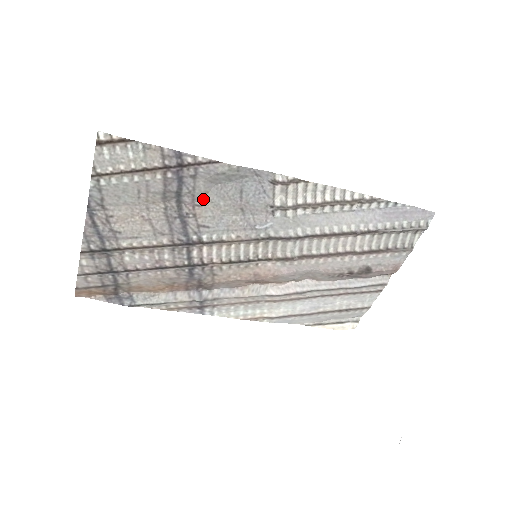
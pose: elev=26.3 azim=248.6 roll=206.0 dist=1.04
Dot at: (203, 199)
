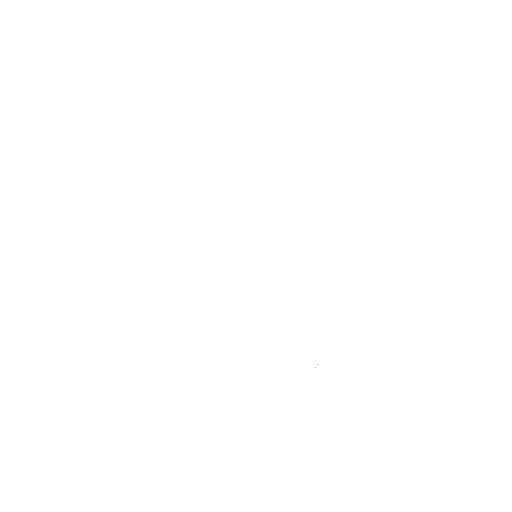
Dot at: occluded
